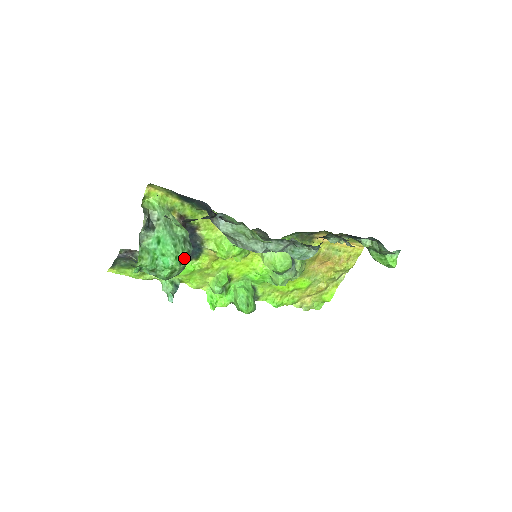
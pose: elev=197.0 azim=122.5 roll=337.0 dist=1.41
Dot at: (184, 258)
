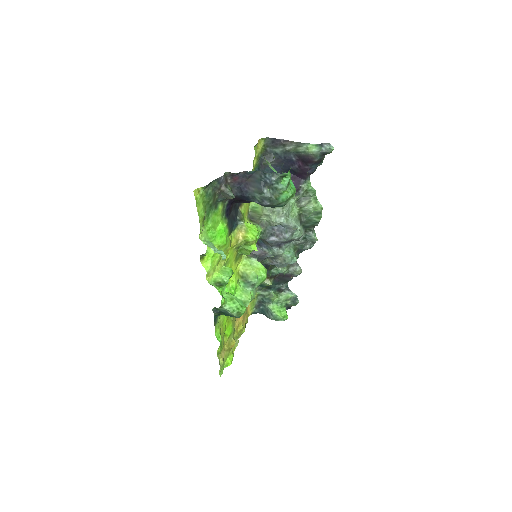
Dot at: occluded
